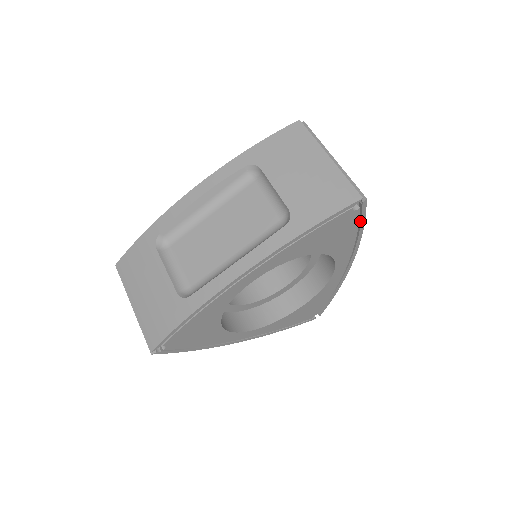
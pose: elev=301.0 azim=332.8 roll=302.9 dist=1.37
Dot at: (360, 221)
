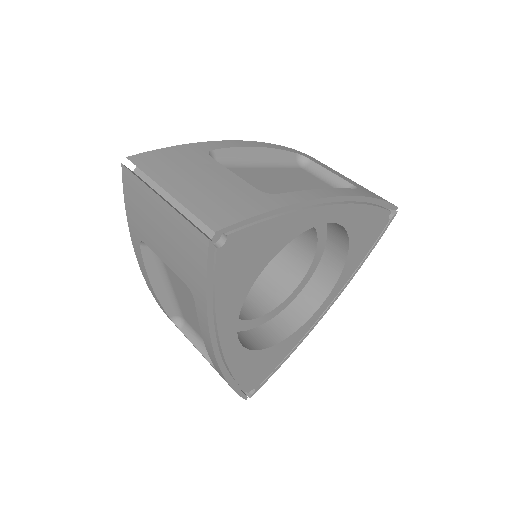
Dot at: (375, 242)
